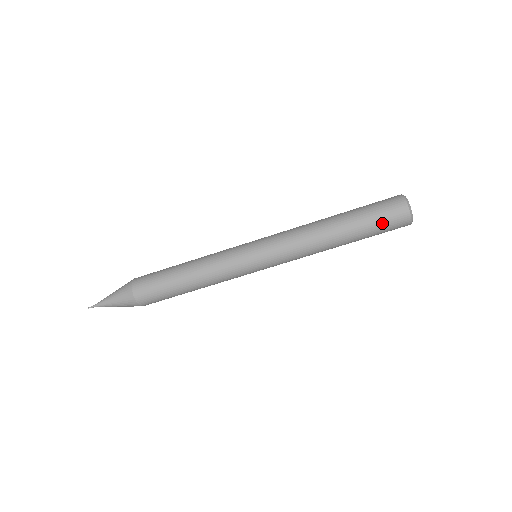
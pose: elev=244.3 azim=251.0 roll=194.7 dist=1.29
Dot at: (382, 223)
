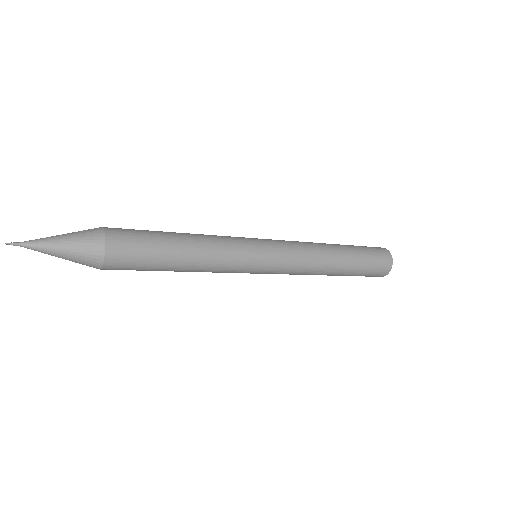
Dot at: (370, 272)
